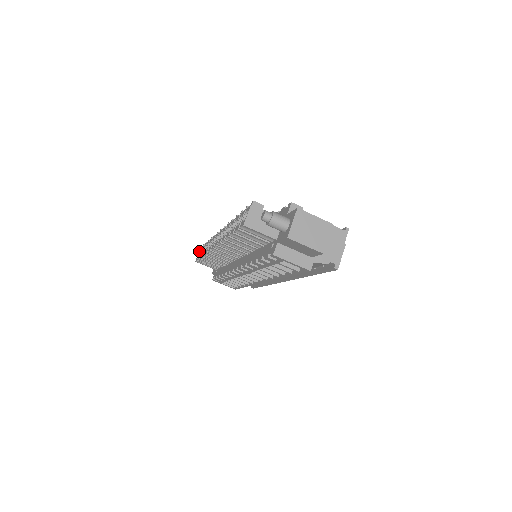
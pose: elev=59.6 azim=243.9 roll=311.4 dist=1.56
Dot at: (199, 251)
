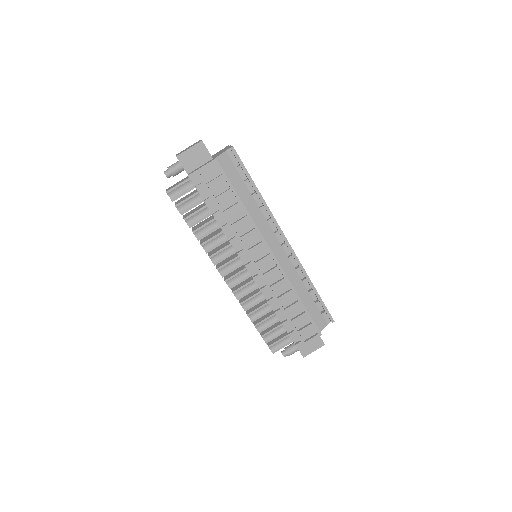
Dot at: occluded
